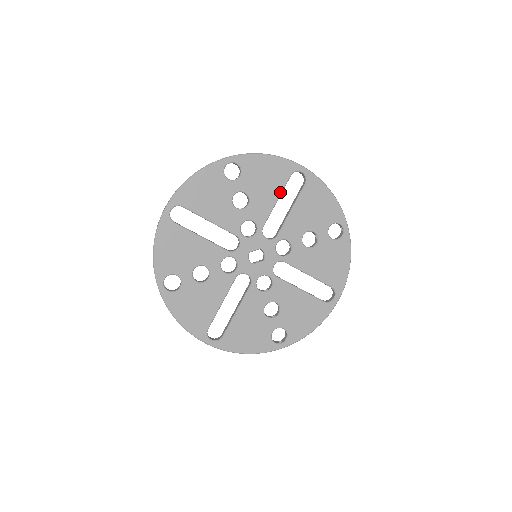
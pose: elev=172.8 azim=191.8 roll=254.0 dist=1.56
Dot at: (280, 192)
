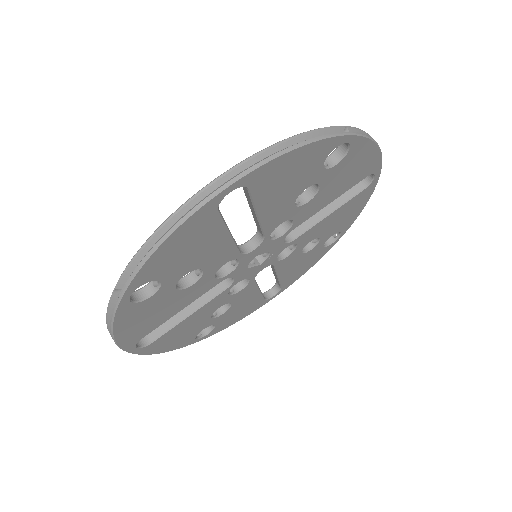
Dot at: occluded
